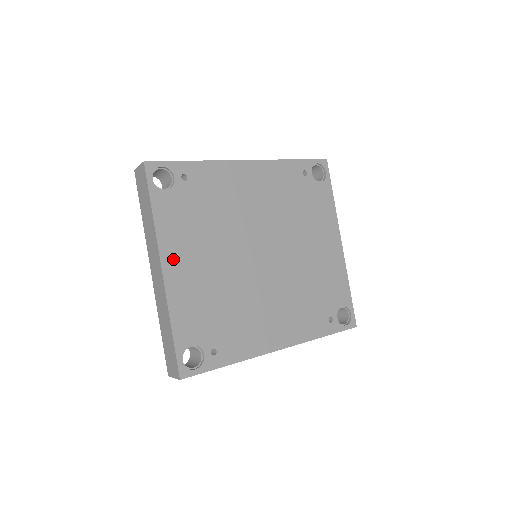
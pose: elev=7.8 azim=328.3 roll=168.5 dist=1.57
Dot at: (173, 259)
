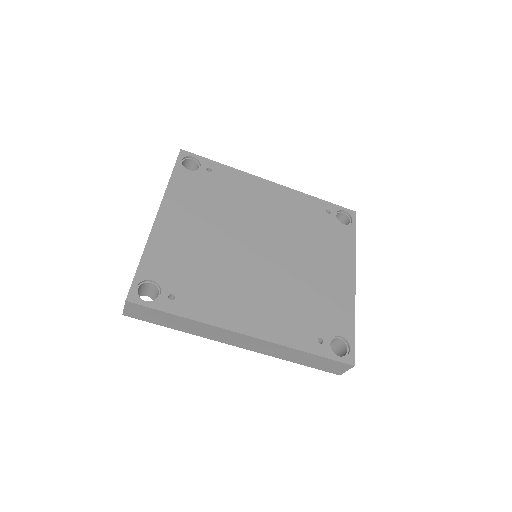
Dot at: (171, 213)
